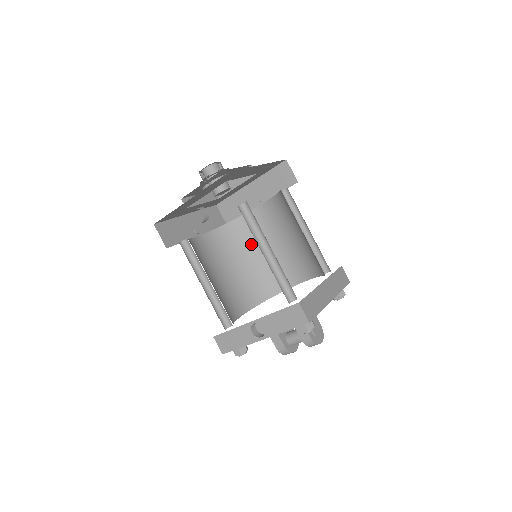
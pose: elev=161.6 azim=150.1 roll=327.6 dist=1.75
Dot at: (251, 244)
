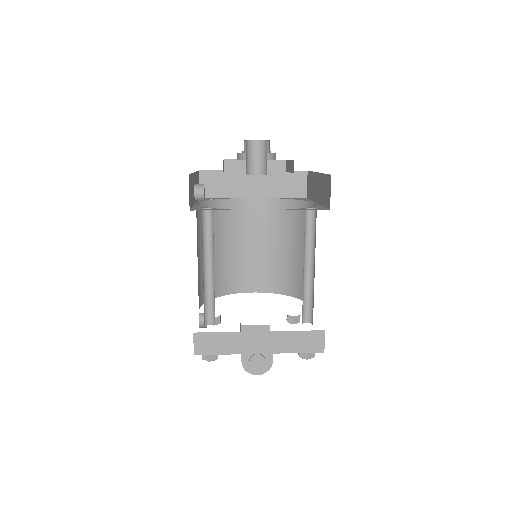
Dot at: (300, 235)
